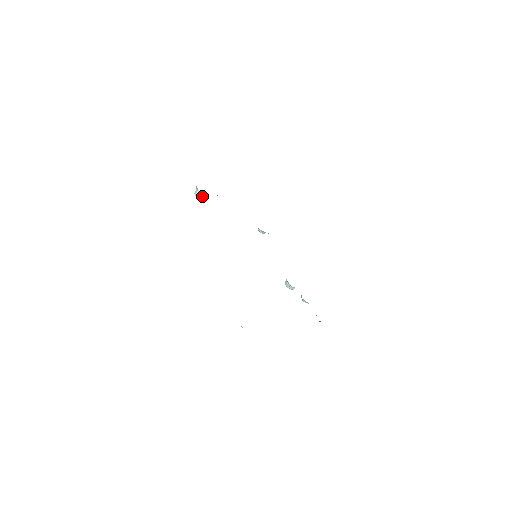
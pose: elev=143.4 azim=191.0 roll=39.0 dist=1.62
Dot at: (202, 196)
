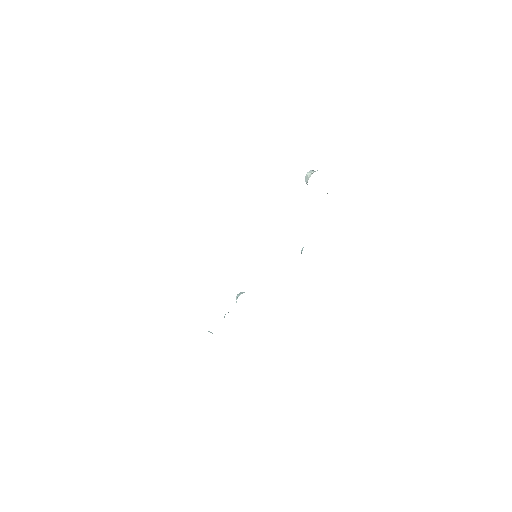
Dot at: occluded
